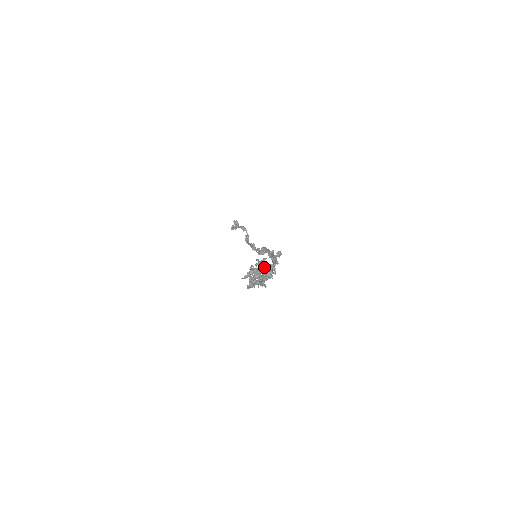
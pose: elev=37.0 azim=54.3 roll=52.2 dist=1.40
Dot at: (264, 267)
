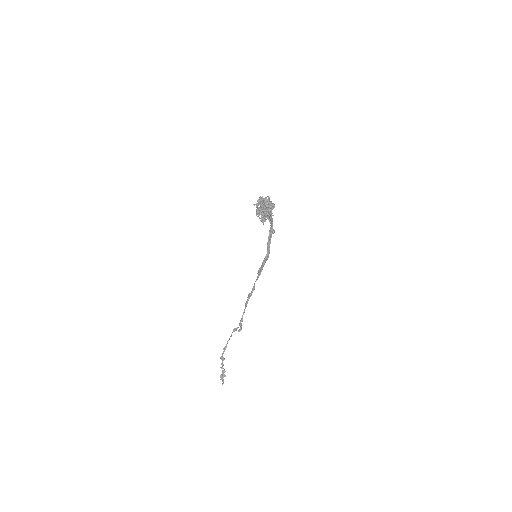
Dot at: occluded
